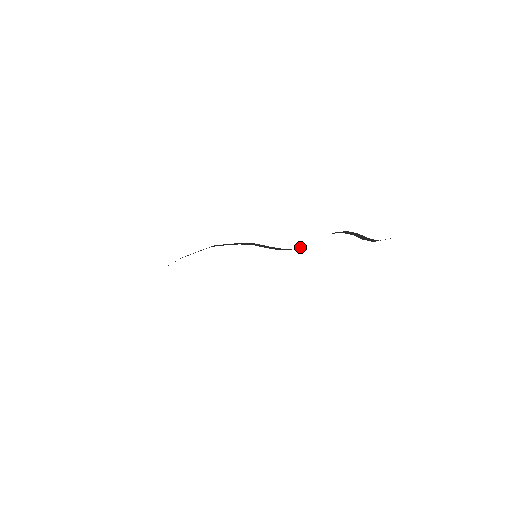
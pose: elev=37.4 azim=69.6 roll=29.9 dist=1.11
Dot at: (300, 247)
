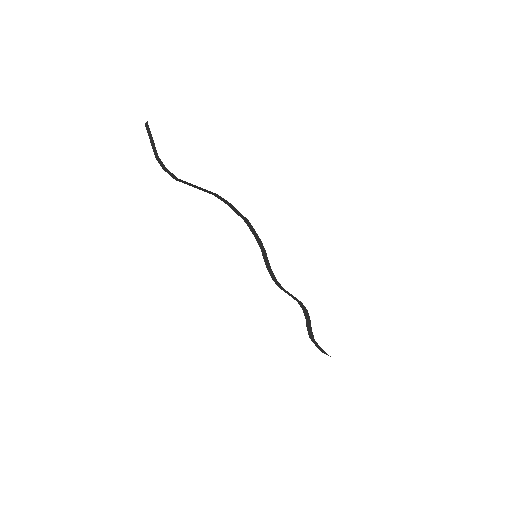
Dot at: (279, 284)
